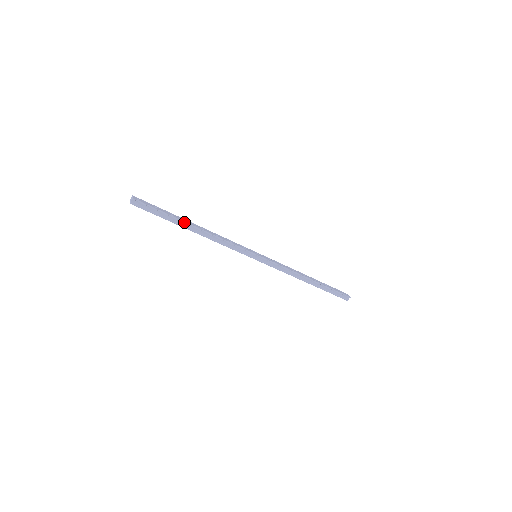
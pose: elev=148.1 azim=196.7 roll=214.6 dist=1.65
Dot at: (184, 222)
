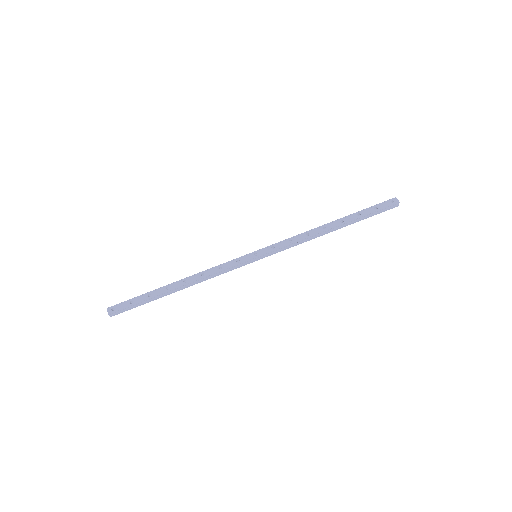
Dot at: (164, 293)
